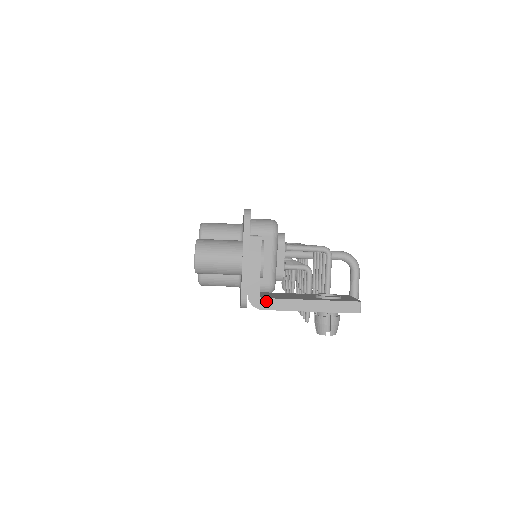
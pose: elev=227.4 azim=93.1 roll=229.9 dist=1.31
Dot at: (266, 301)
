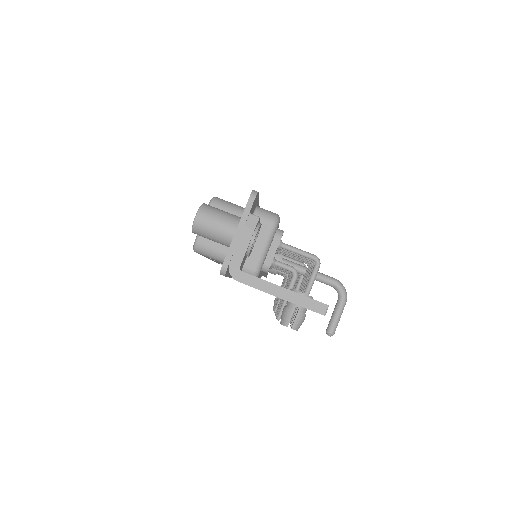
Dot at: (244, 275)
